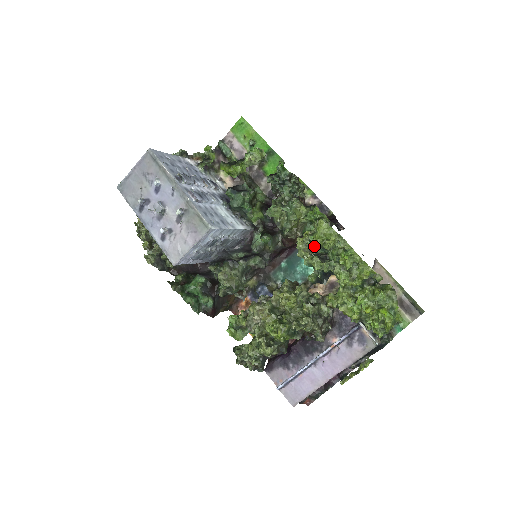
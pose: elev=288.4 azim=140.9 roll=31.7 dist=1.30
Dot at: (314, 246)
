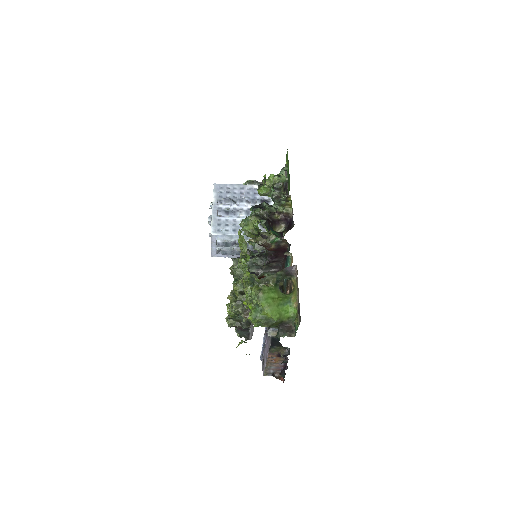
Dot at: occluded
